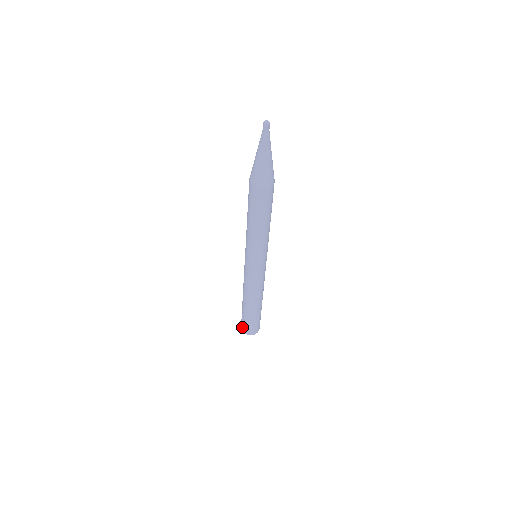
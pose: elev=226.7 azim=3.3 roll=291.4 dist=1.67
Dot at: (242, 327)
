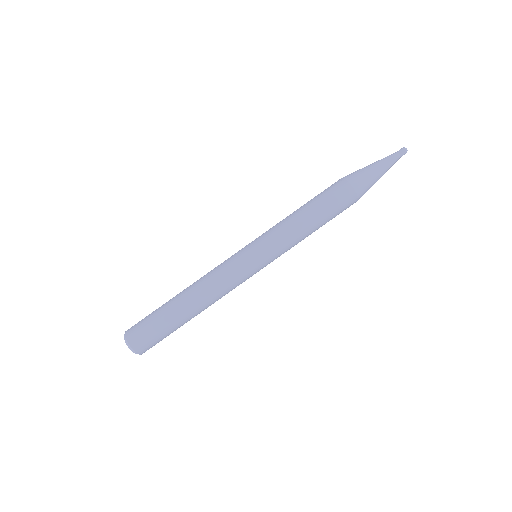
Dot at: (133, 330)
